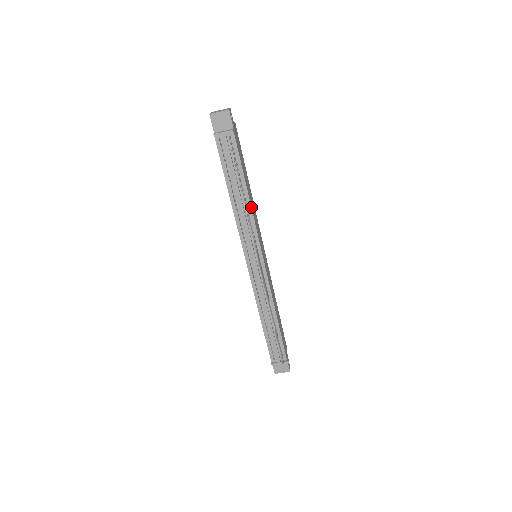
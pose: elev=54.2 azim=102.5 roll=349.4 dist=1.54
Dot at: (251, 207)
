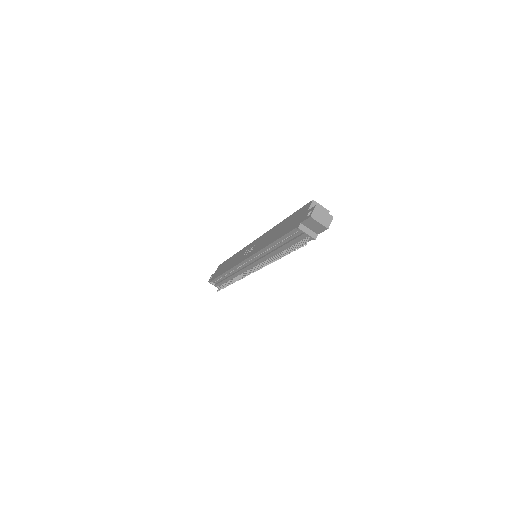
Dot at: occluded
